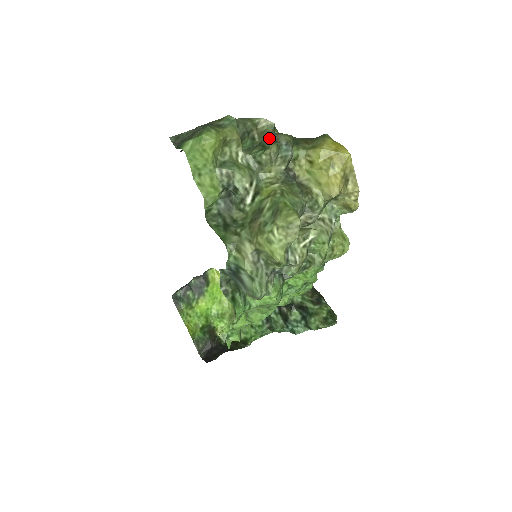
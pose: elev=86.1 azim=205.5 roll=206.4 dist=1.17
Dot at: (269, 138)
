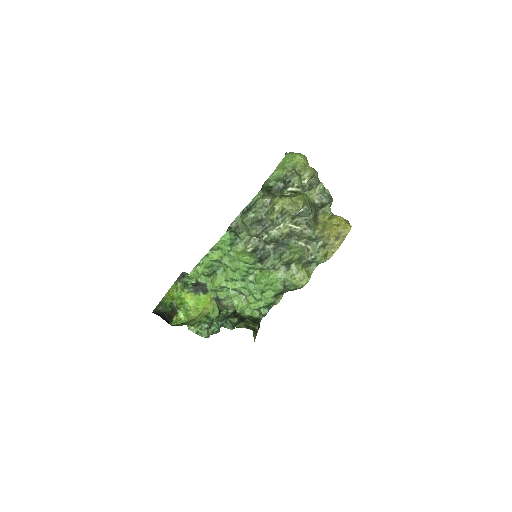
Dot at: occluded
